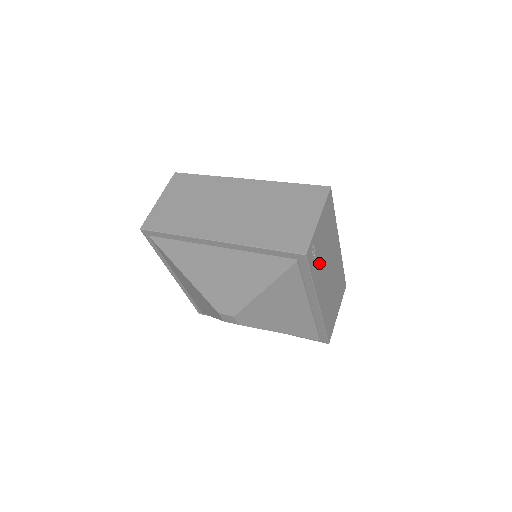
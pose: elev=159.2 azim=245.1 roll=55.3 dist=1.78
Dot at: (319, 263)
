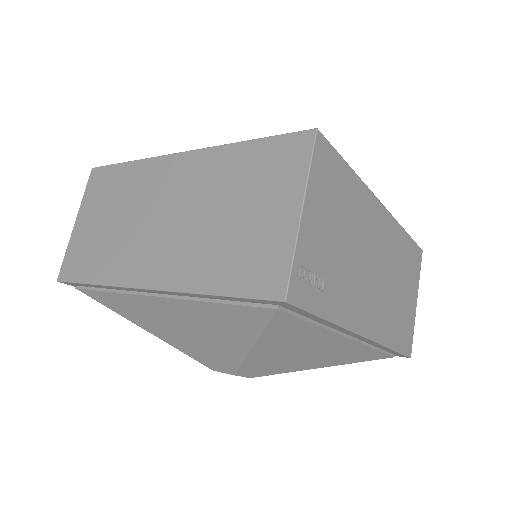
Dot at: (336, 279)
